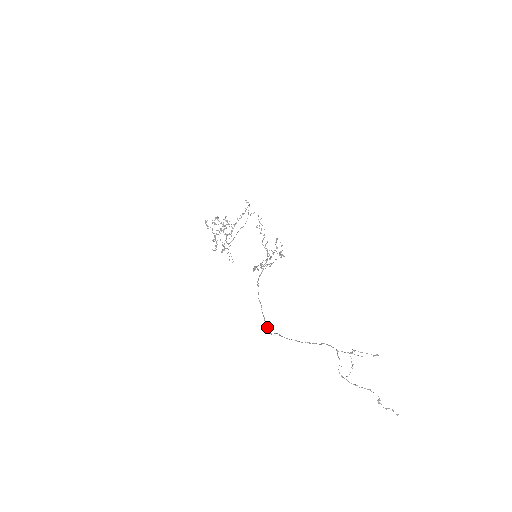
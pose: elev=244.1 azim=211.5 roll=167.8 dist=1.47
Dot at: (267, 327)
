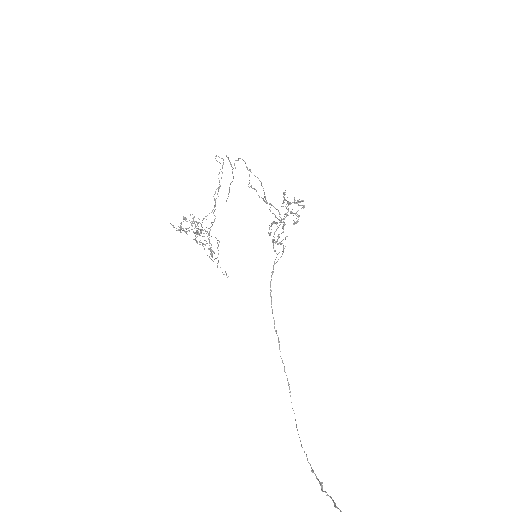
Dot at: (288, 384)
